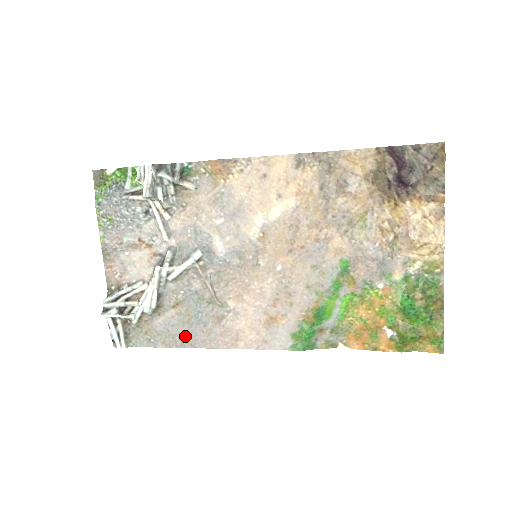
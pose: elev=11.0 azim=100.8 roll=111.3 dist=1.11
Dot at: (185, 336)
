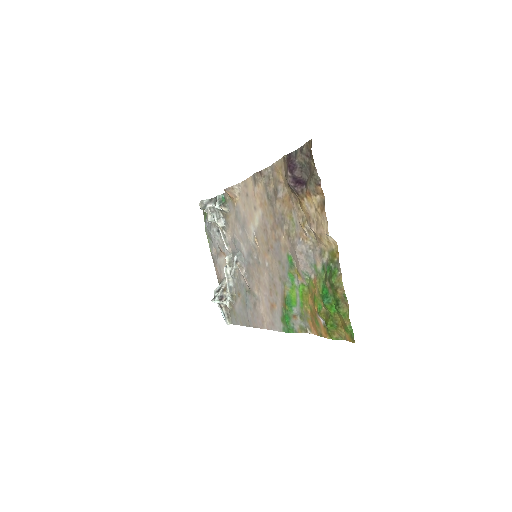
Dot at: (246, 318)
